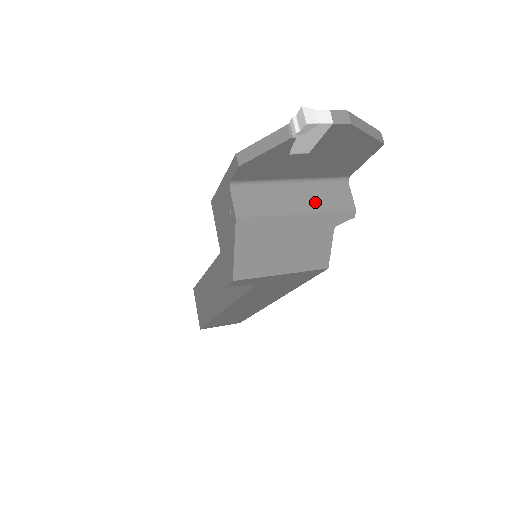
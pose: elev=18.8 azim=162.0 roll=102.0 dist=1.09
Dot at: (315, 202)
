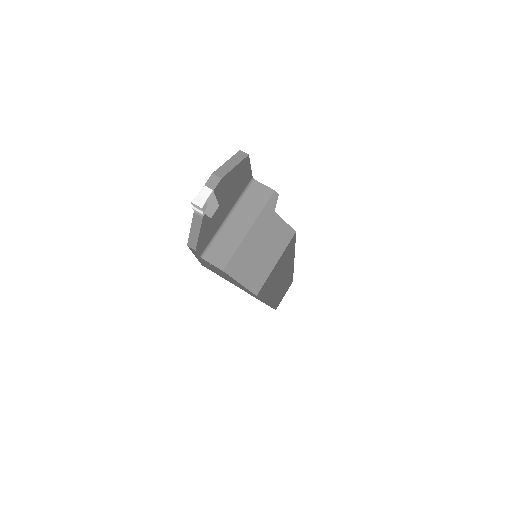
Dot at: (250, 213)
